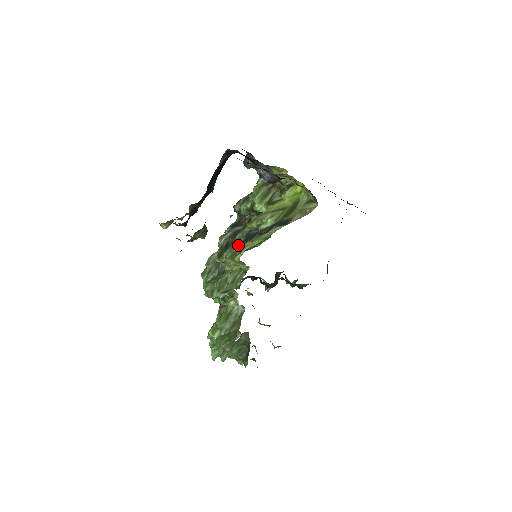
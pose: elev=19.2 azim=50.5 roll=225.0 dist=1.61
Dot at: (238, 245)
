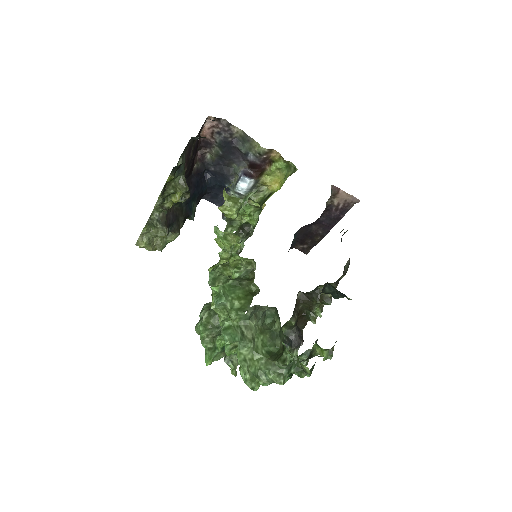
Dot at: occluded
